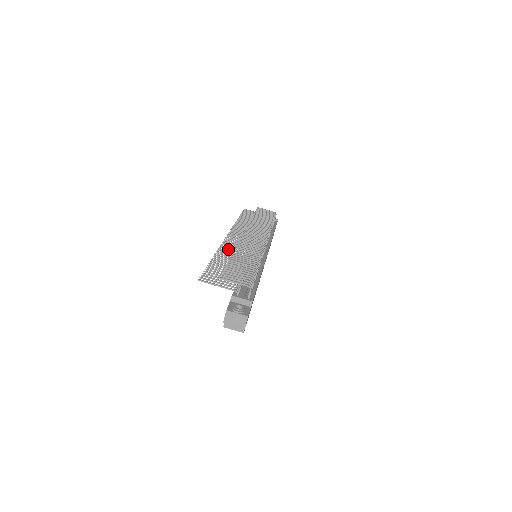
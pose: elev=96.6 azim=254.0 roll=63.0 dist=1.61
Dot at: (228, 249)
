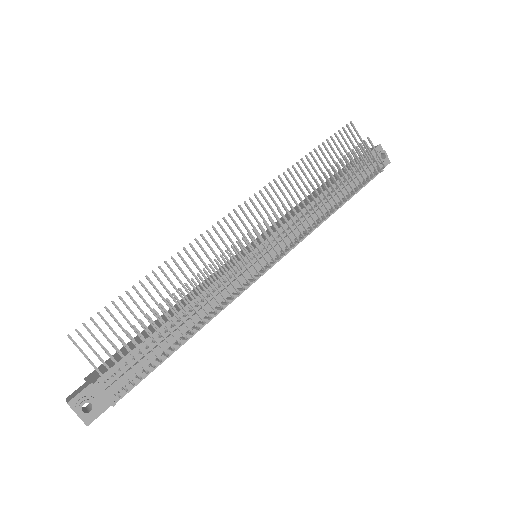
Dot at: (197, 255)
